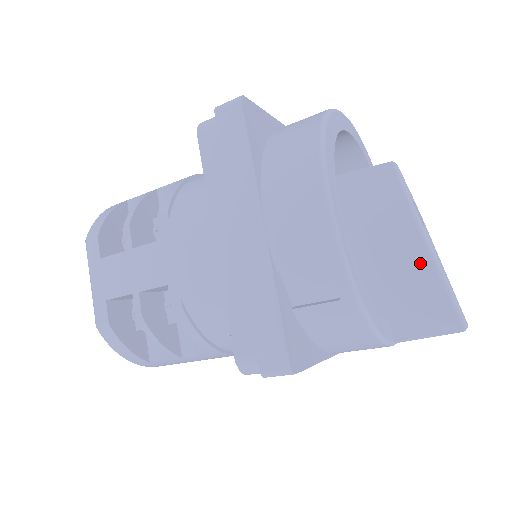
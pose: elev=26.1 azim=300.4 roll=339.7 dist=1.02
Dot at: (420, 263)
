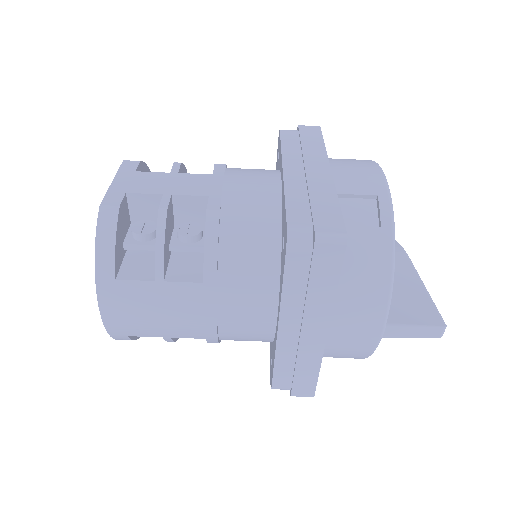
Dot at: (409, 277)
